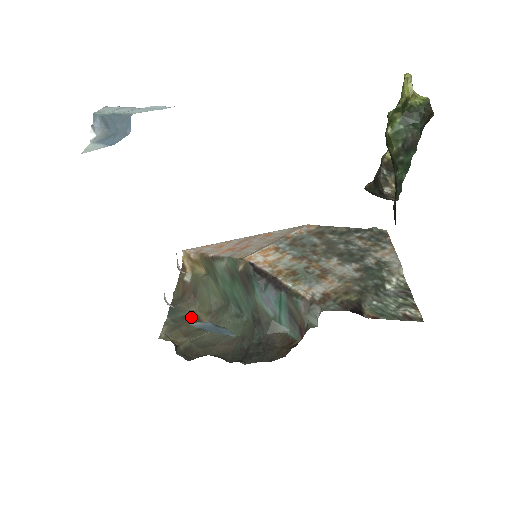
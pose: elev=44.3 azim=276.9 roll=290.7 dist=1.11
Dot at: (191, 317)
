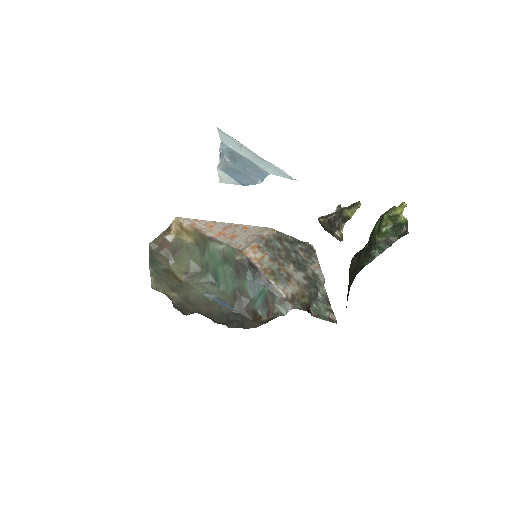
Dot at: (169, 272)
